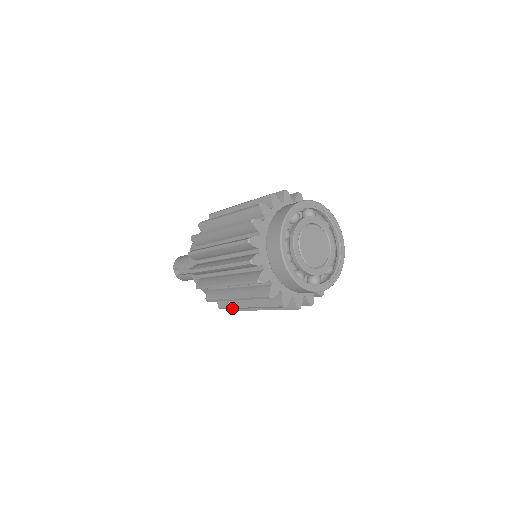
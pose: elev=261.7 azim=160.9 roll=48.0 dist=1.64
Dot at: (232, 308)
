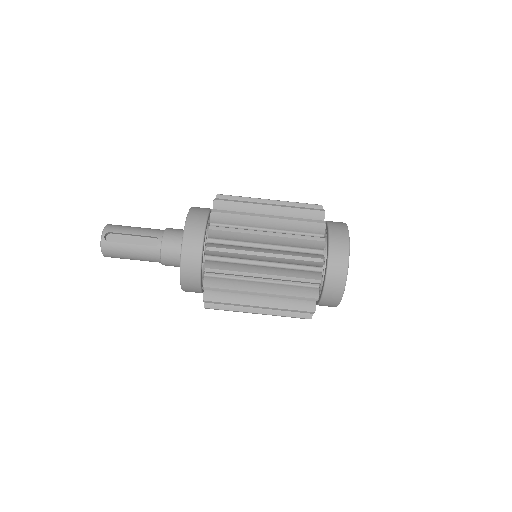
Dot at: (229, 290)
